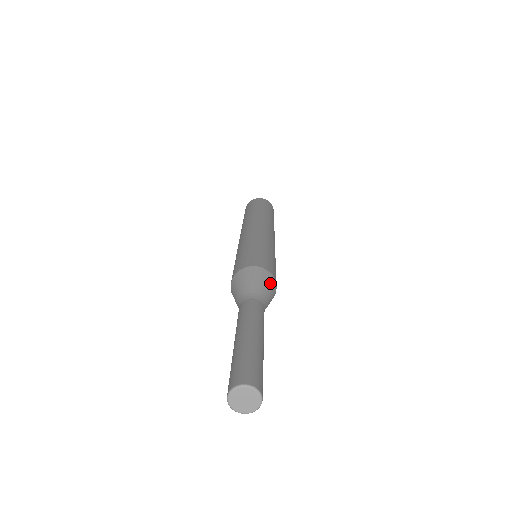
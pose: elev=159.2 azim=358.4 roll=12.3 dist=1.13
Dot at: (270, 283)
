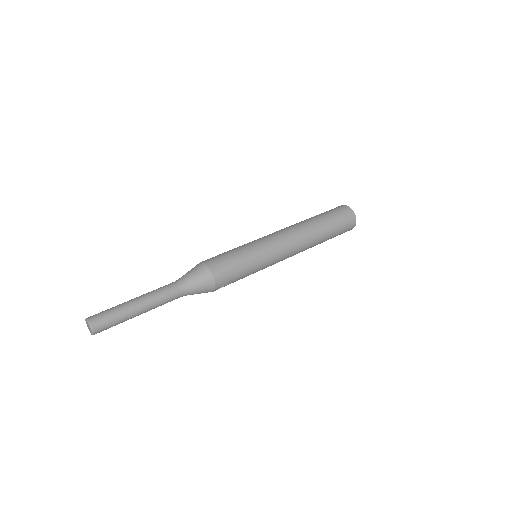
Dot at: (200, 272)
